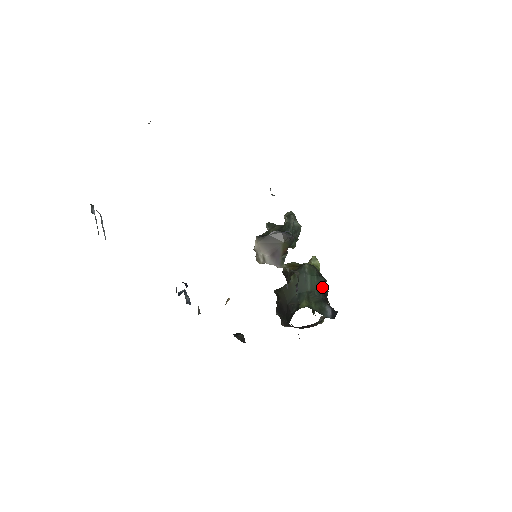
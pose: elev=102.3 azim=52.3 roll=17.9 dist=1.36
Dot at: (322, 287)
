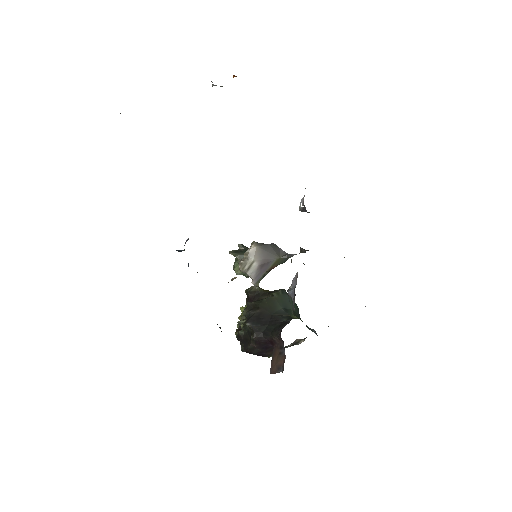
Dot at: (299, 314)
